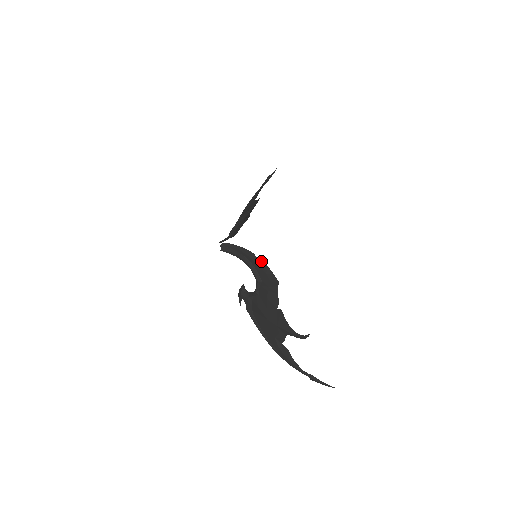
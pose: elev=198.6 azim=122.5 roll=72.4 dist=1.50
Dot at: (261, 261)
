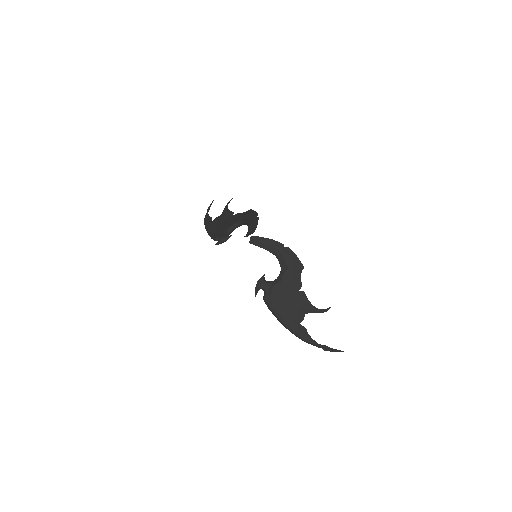
Dot at: (289, 250)
